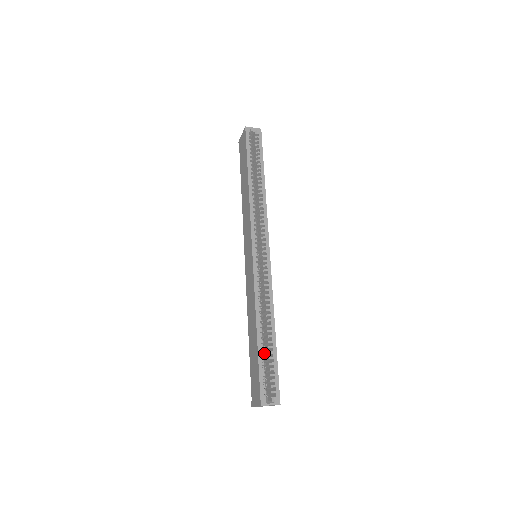
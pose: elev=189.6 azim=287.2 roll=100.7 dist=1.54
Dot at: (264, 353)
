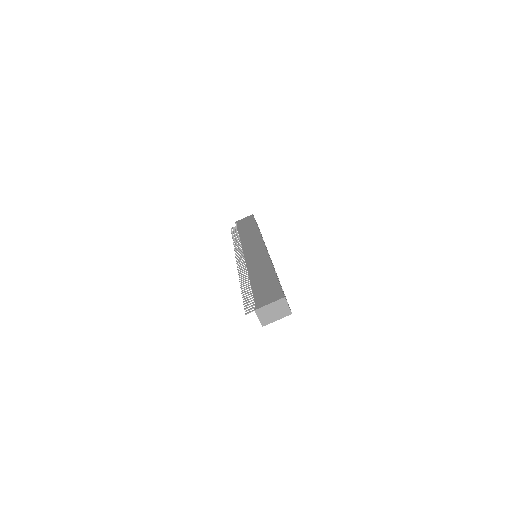
Dot at: occluded
